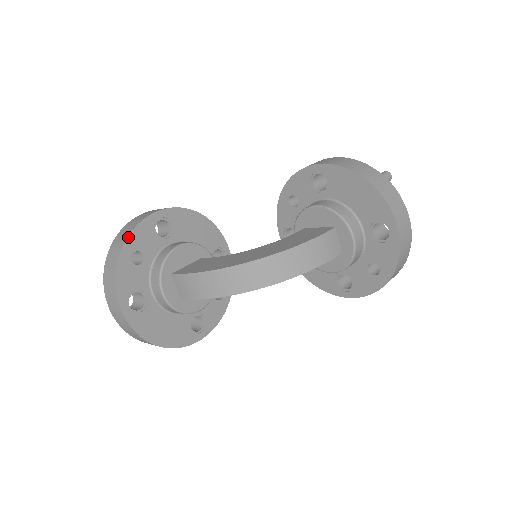
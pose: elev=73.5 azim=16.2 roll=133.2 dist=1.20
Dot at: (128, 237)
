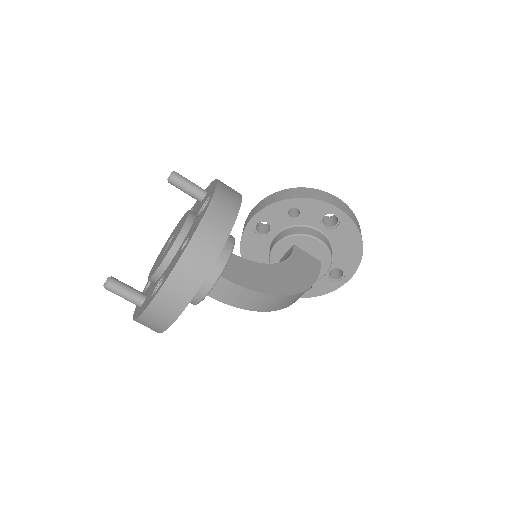
Dot at: (225, 242)
